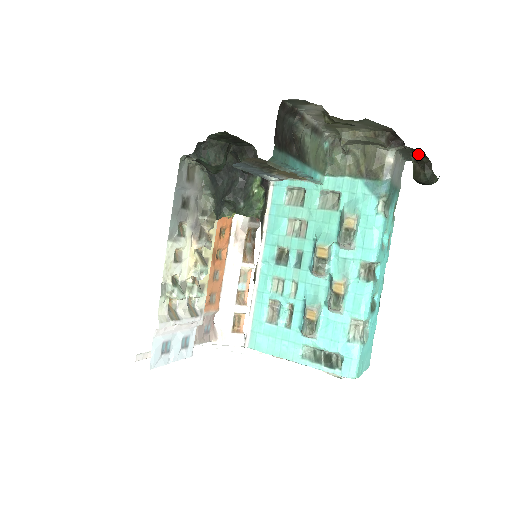
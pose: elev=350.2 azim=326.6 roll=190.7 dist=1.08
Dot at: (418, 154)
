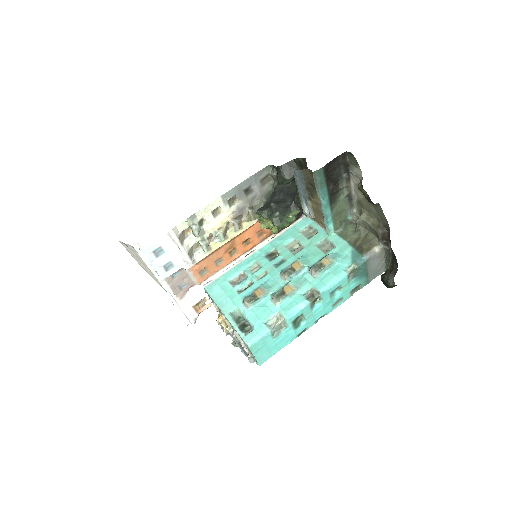
Dot at: (394, 261)
